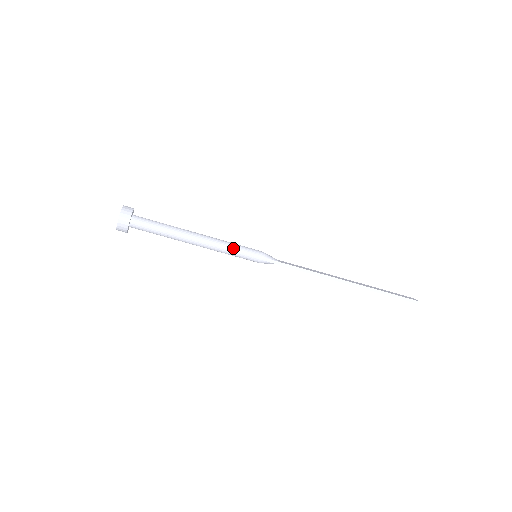
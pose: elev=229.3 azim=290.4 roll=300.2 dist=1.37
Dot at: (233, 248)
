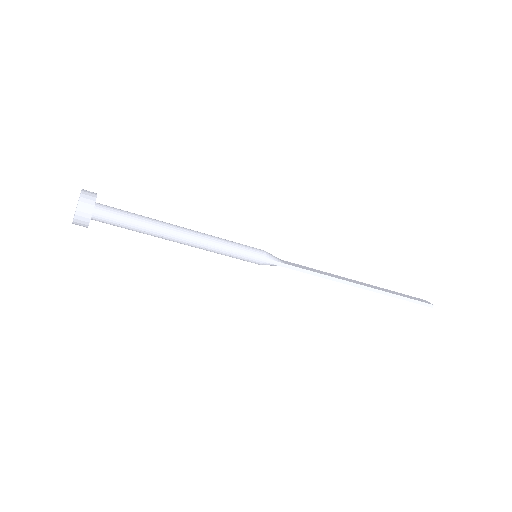
Dot at: (229, 247)
